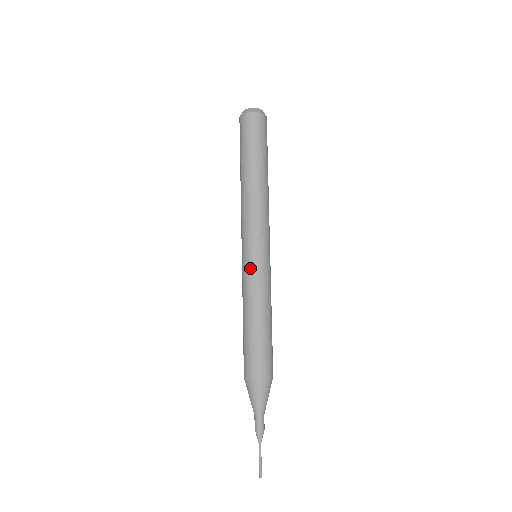
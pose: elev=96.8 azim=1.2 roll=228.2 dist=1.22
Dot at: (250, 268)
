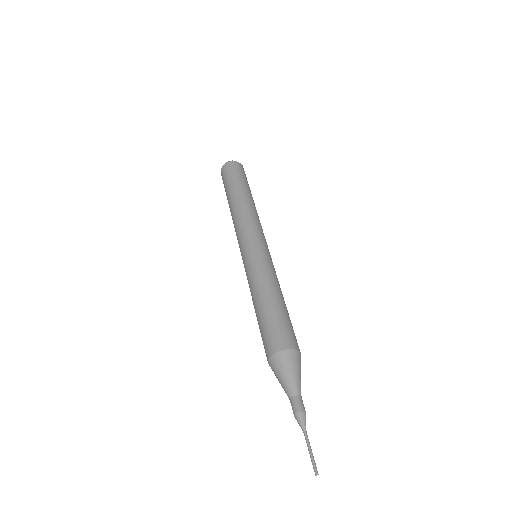
Dot at: (251, 258)
